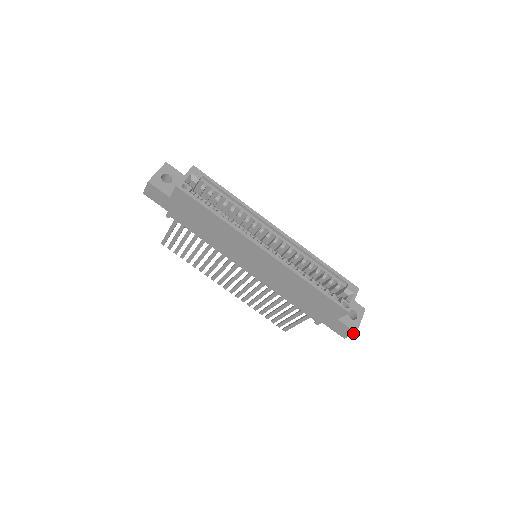
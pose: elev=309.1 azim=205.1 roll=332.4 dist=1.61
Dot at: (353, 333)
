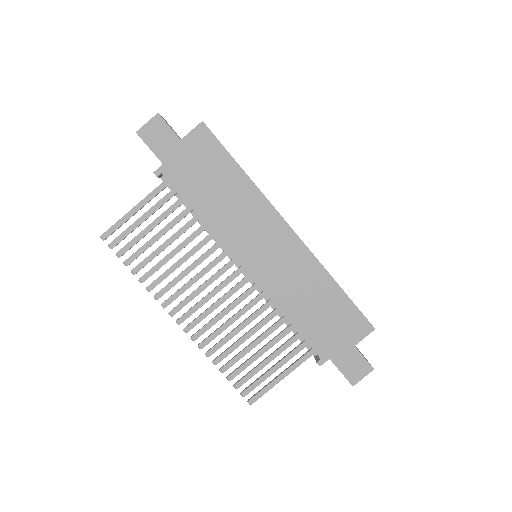
Dot at: (369, 370)
